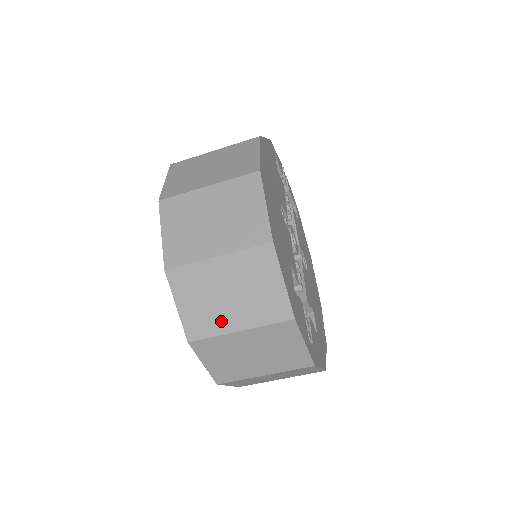
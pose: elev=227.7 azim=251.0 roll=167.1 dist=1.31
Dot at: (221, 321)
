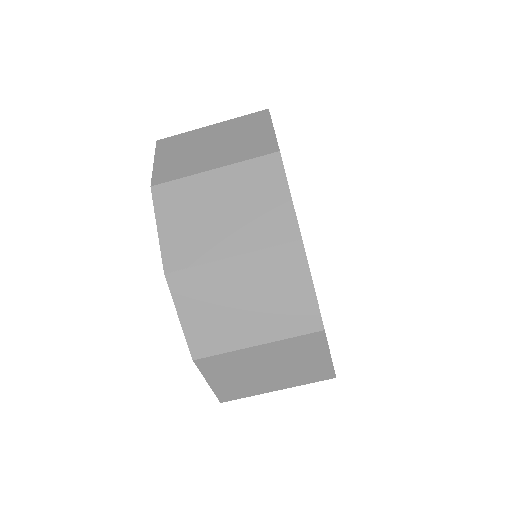
Dot at: (196, 165)
